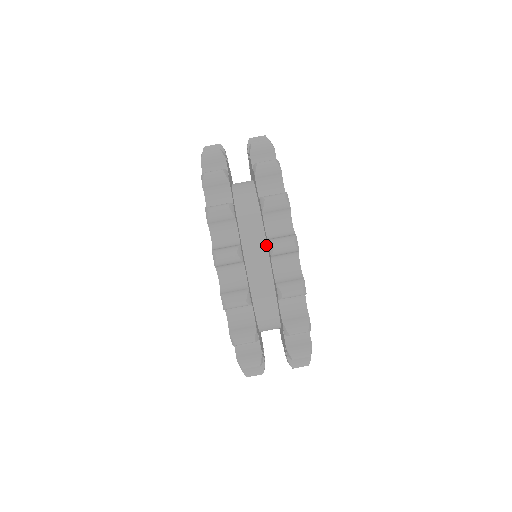
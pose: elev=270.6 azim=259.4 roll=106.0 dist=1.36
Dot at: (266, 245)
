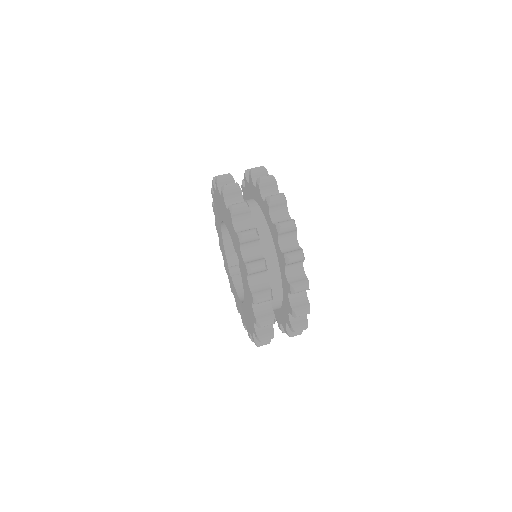
Dot at: (276, 254)
